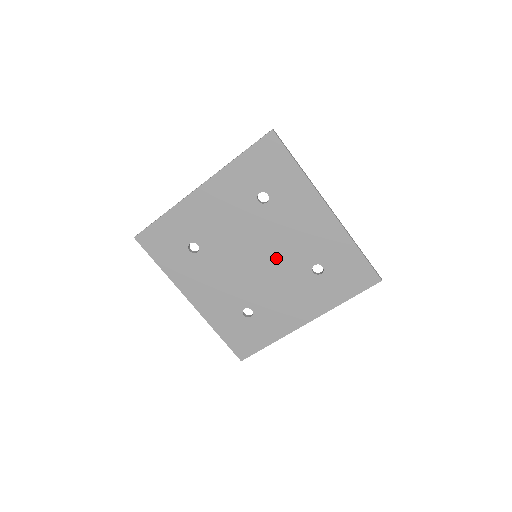
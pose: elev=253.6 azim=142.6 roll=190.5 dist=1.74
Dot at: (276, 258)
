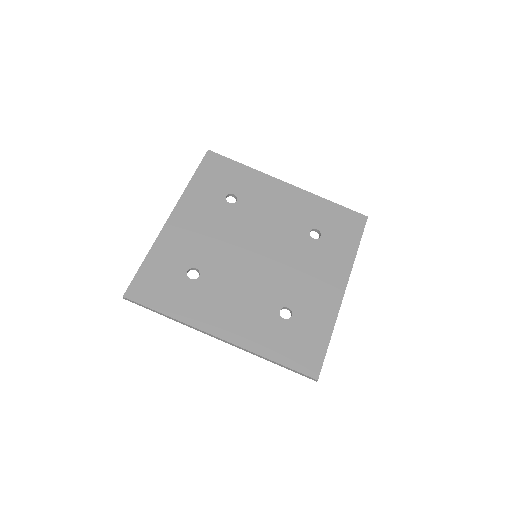
Dot at: (271, 270)
